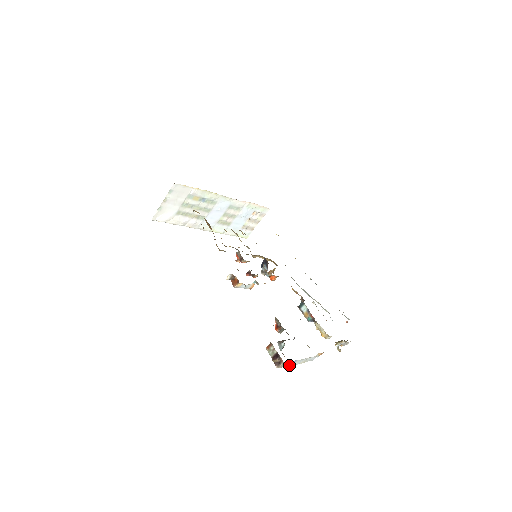
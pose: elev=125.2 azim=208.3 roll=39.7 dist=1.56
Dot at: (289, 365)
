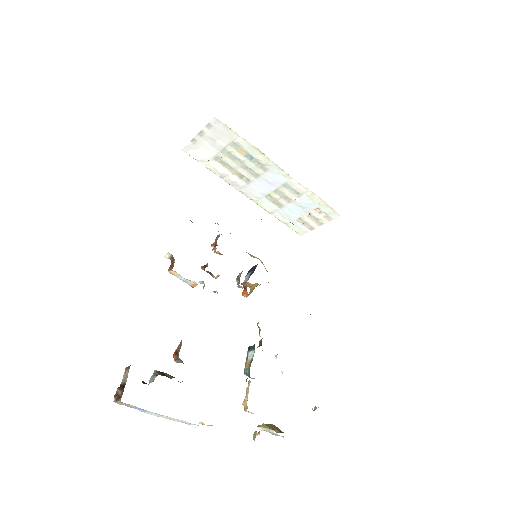
Dot at: (138, 409)
